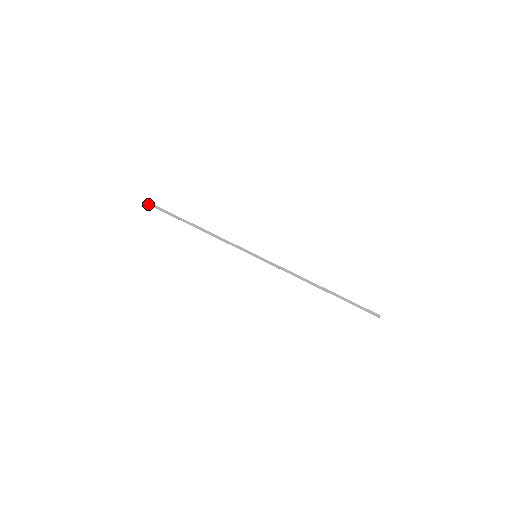
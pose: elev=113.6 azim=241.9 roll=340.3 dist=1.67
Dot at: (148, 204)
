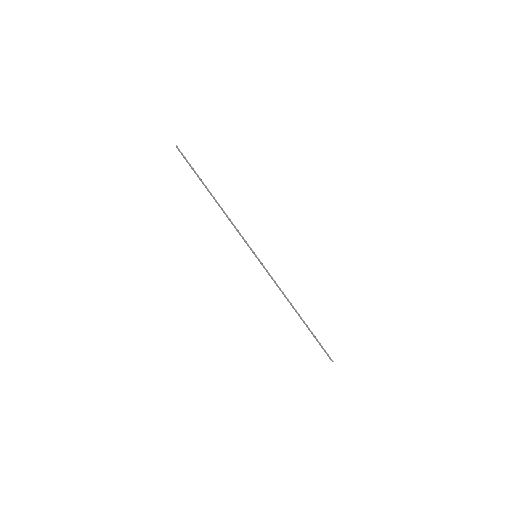
Dot at: (178, 150)
